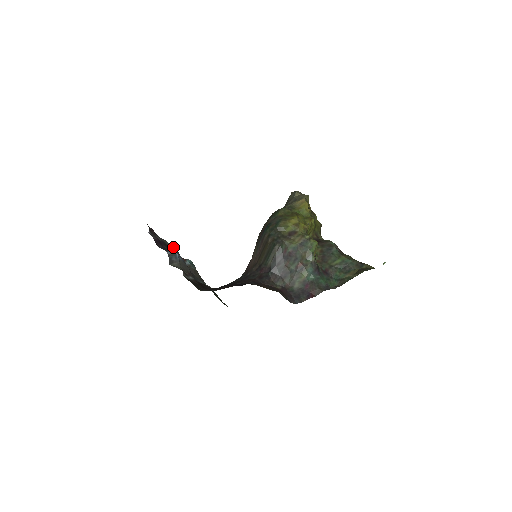
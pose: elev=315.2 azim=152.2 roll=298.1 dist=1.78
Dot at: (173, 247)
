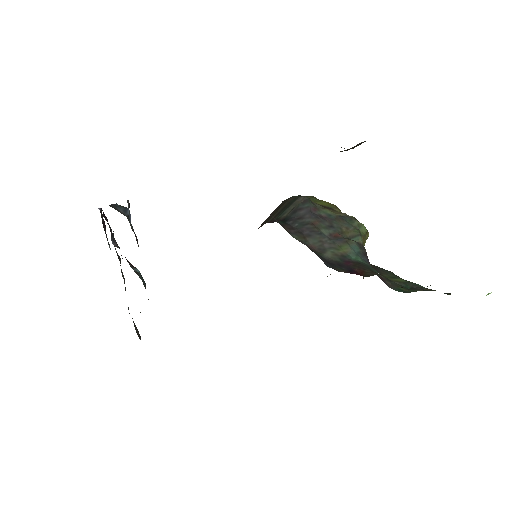
Dot at: occluded
